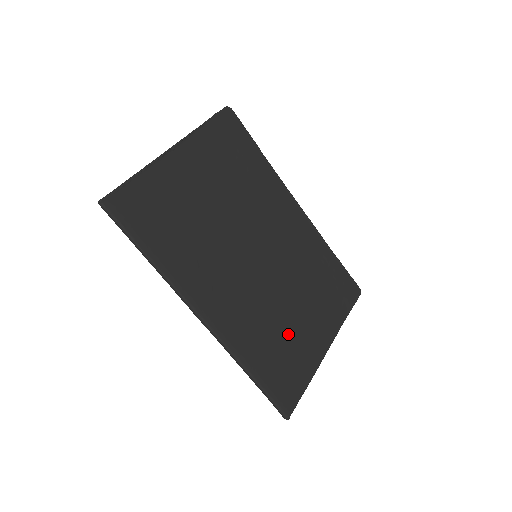
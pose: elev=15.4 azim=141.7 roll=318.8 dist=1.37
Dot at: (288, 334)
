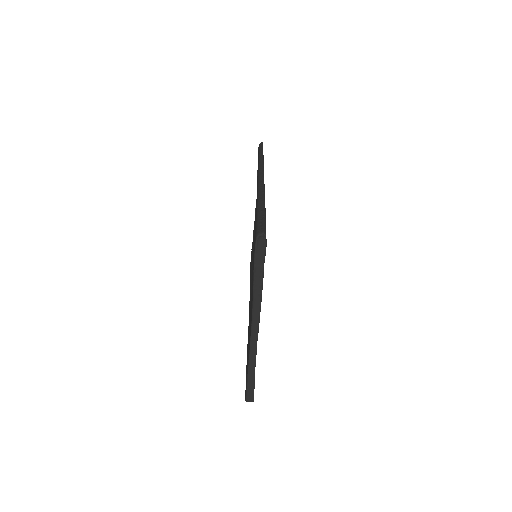
Dot at: occluded
